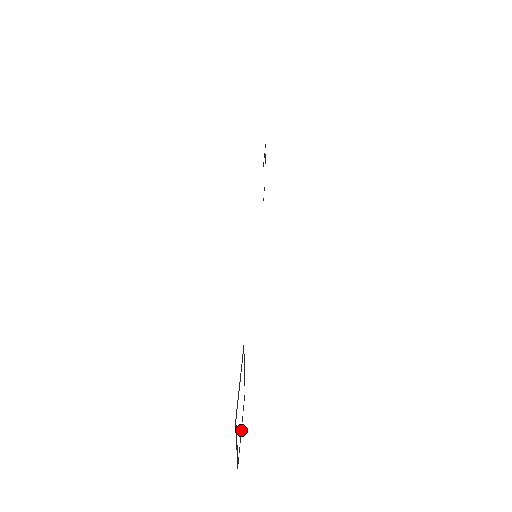
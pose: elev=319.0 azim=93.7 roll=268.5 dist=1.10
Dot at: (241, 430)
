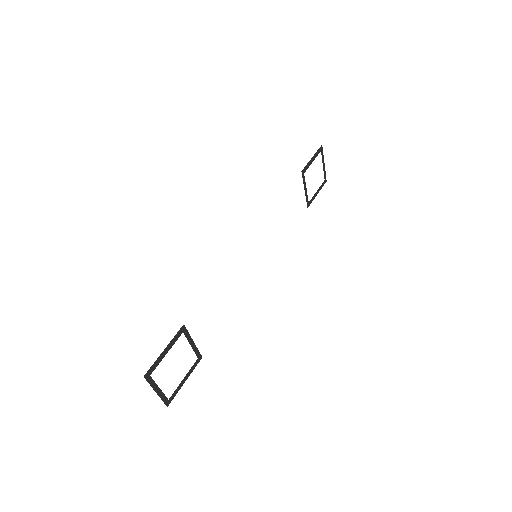
Dot at: (184, 382)
